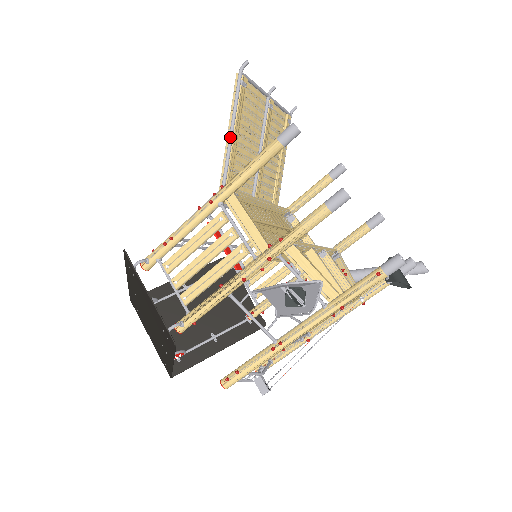
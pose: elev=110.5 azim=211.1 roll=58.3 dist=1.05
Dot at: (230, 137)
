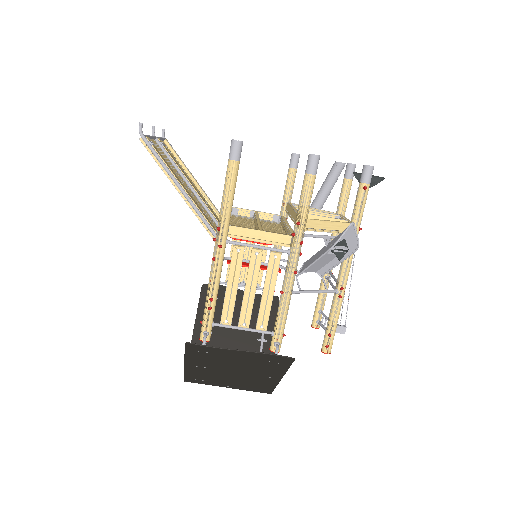
Dot at: (182, 190)
